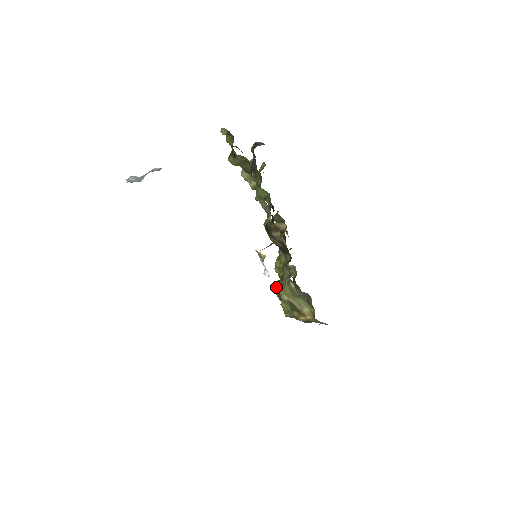
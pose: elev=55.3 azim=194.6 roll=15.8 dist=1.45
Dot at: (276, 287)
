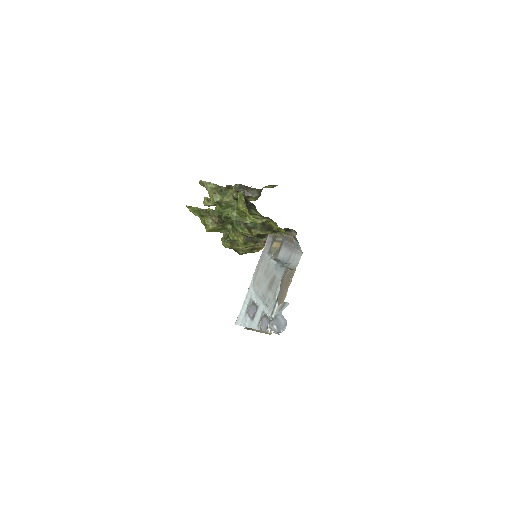
Dot at: (229, 246)
